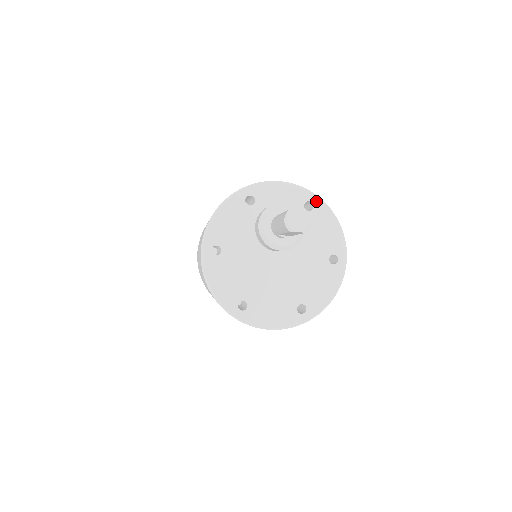
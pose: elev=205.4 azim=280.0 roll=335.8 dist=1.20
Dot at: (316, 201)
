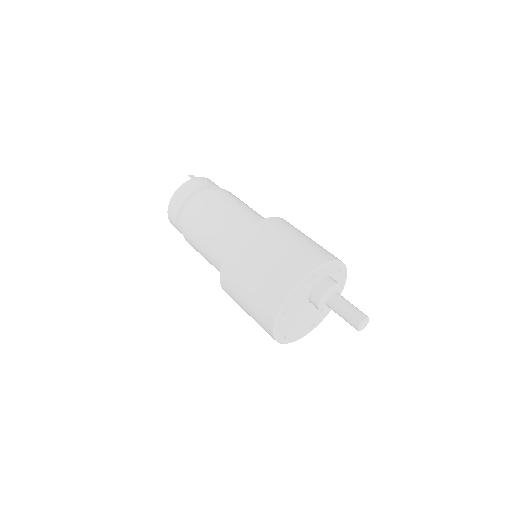
Dot at: (343, 268)
